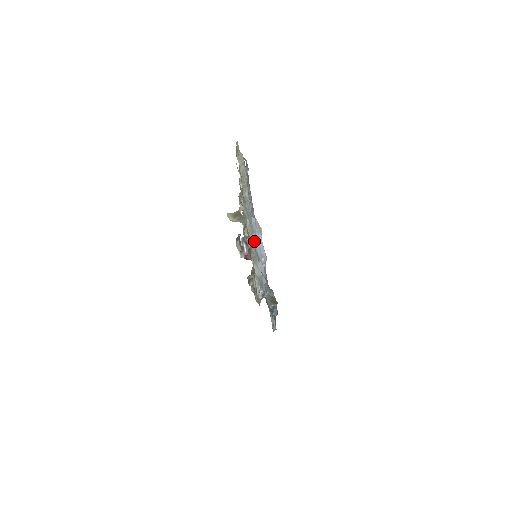
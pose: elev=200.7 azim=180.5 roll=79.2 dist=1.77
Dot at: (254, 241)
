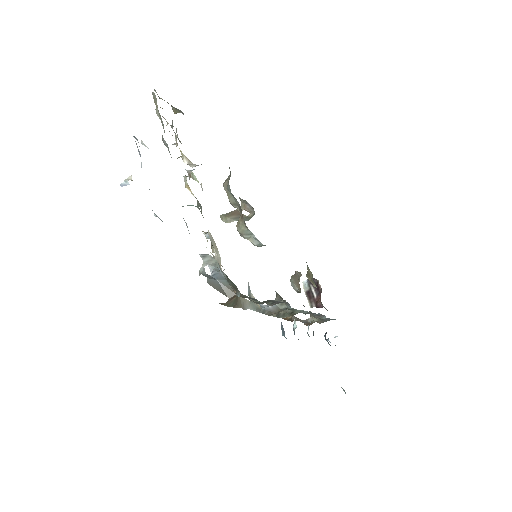
Dot at: occluded
